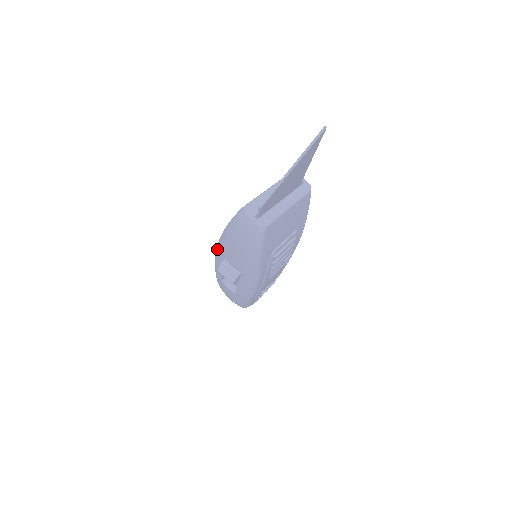
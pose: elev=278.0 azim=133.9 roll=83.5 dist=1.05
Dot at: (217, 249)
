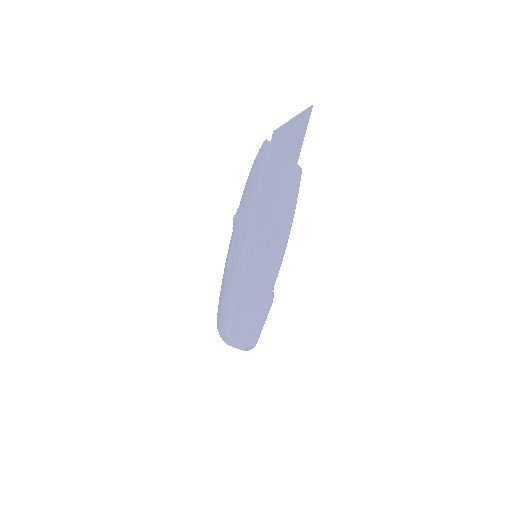
Dot at: occluded
